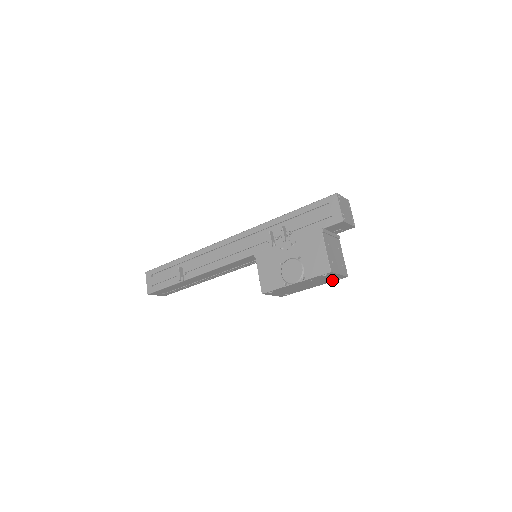
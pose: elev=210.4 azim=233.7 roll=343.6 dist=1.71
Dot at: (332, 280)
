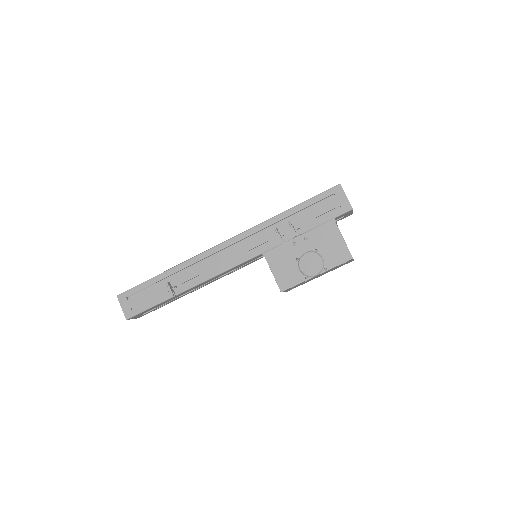
Dot at: (340, 266)
